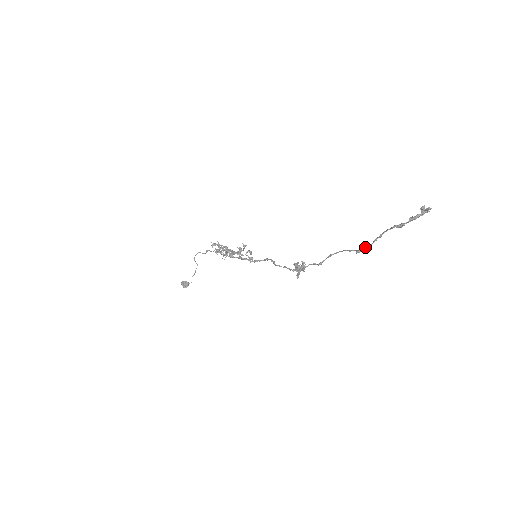
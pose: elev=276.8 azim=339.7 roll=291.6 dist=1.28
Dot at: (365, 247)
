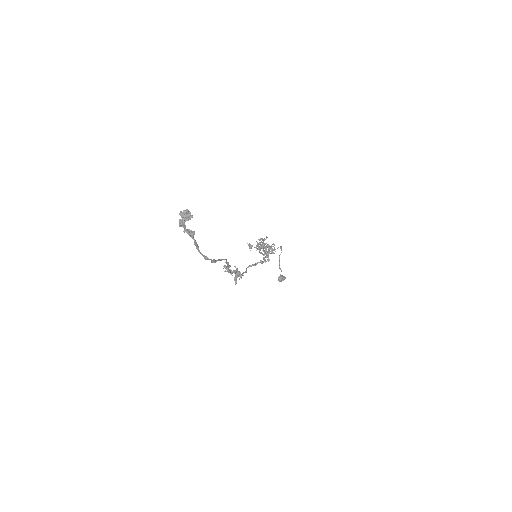
Dot at: (205, 256)
